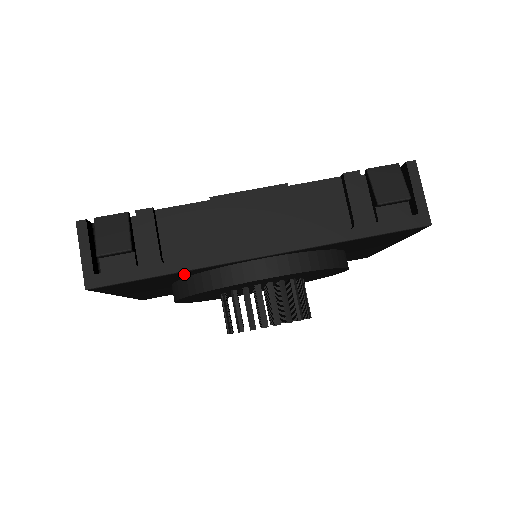
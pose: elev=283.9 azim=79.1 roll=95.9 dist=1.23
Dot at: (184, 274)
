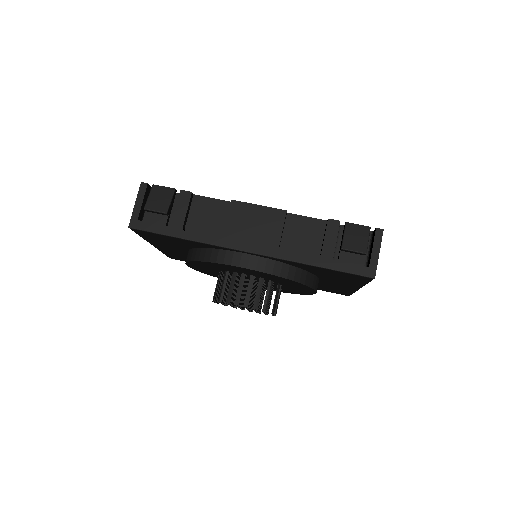
Dot at: (195, 244)
